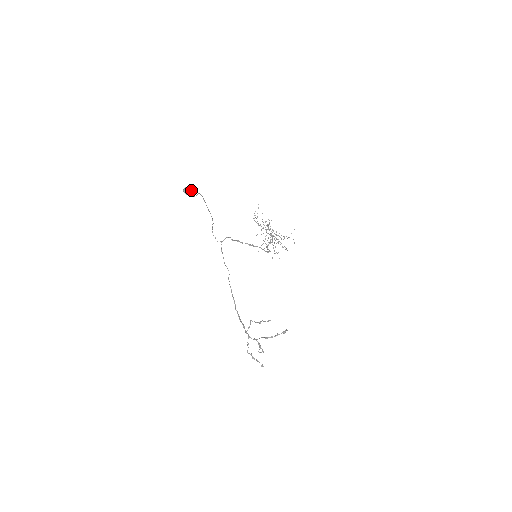
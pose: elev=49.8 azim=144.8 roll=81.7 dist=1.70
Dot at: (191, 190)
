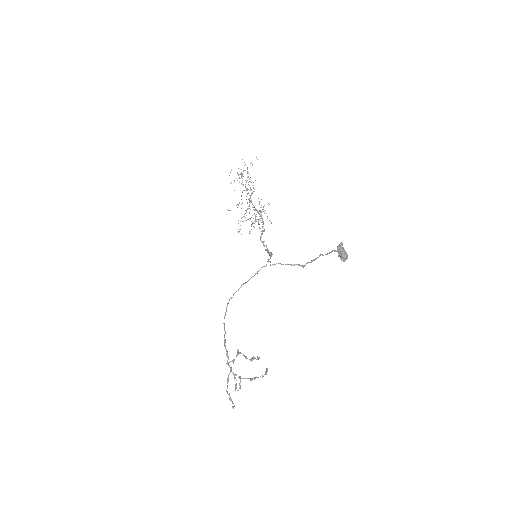
Dot at: (347, 254)
